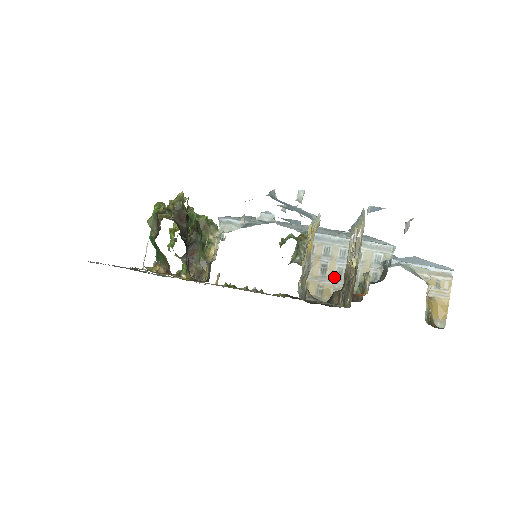
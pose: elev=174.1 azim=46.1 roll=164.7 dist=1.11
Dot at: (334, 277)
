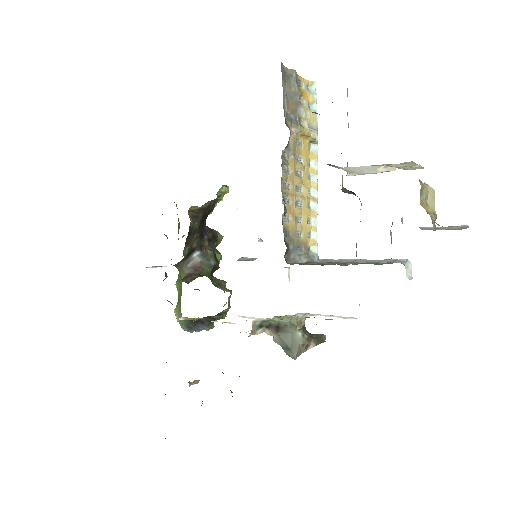
Dot at: (330, 263)
